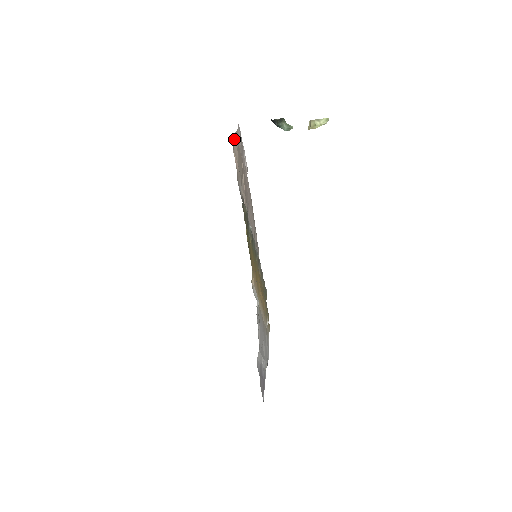
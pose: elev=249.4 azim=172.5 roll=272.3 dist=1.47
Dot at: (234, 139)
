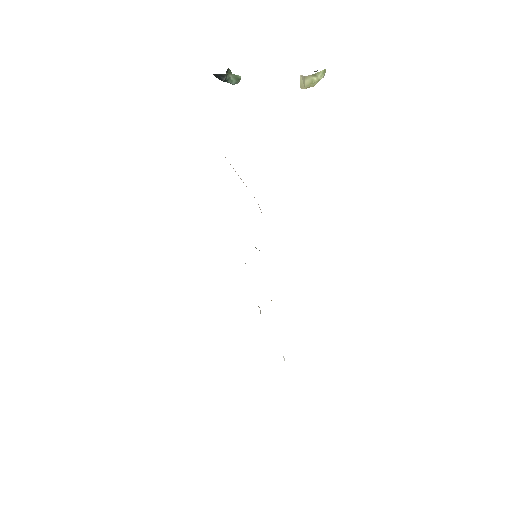
Dot at: occluded
